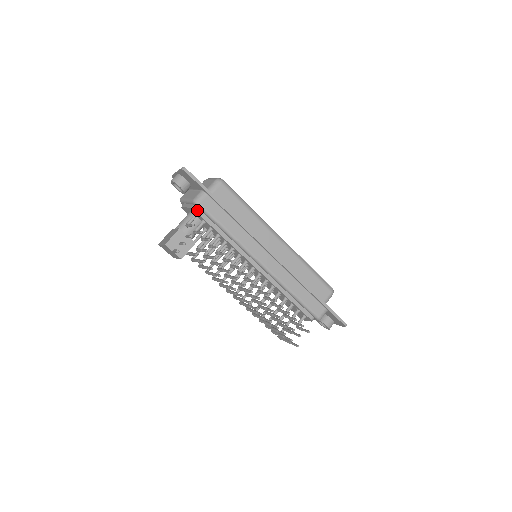
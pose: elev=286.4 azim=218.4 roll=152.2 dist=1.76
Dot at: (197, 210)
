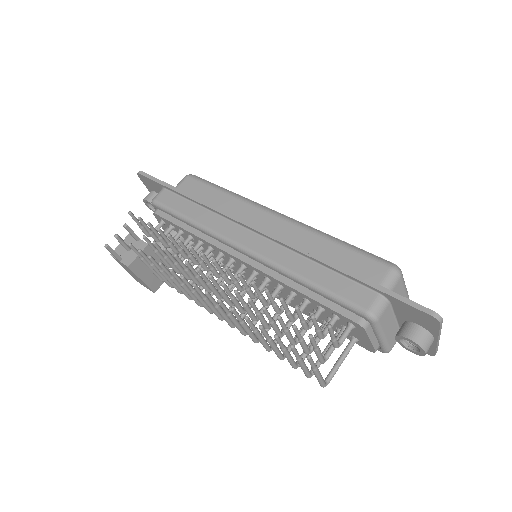
Dot at: (158, 212)
